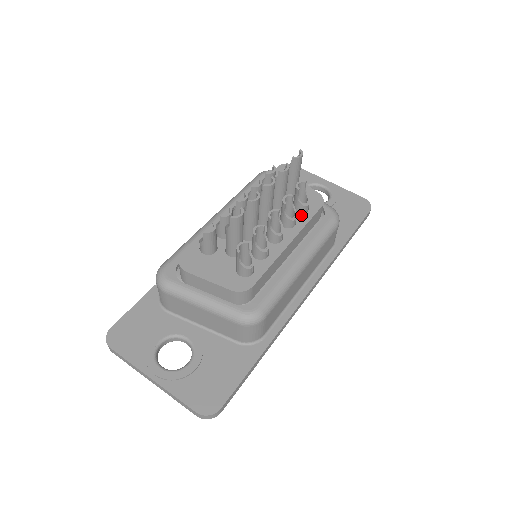
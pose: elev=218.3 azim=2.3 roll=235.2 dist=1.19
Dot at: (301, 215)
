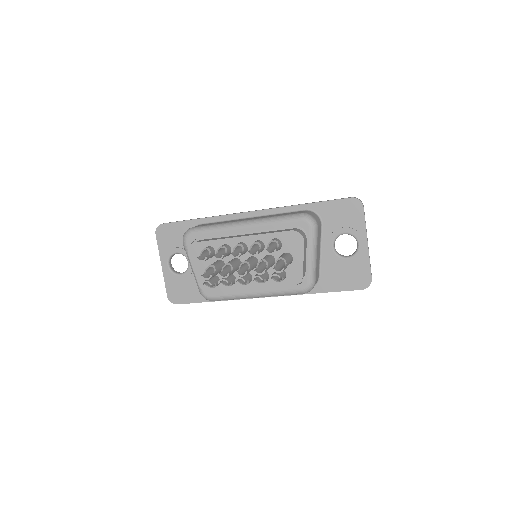
Dot at: occluded
